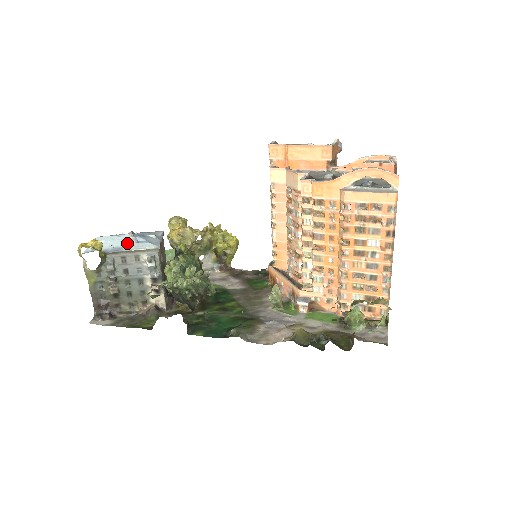
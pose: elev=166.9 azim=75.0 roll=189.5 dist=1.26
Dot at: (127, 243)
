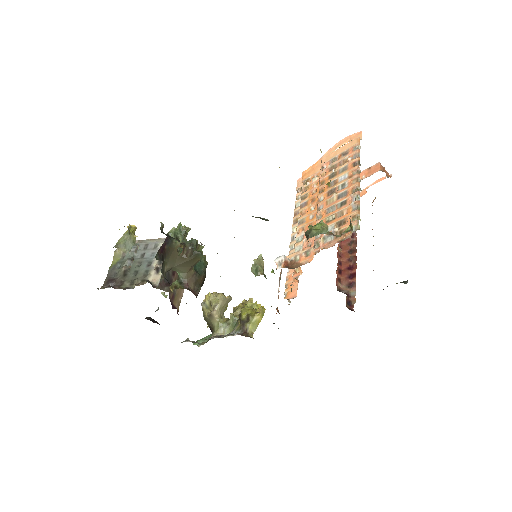
Dot at: occluded
